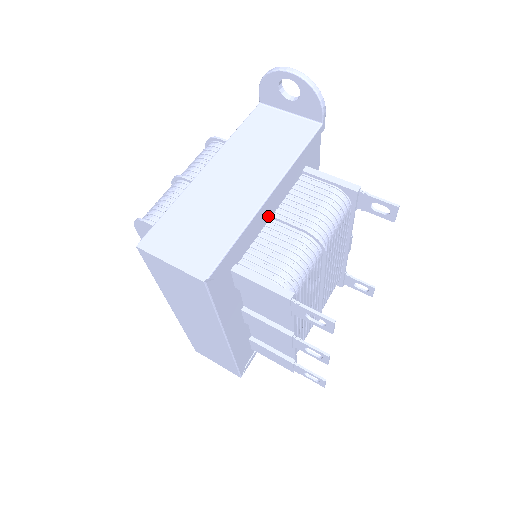
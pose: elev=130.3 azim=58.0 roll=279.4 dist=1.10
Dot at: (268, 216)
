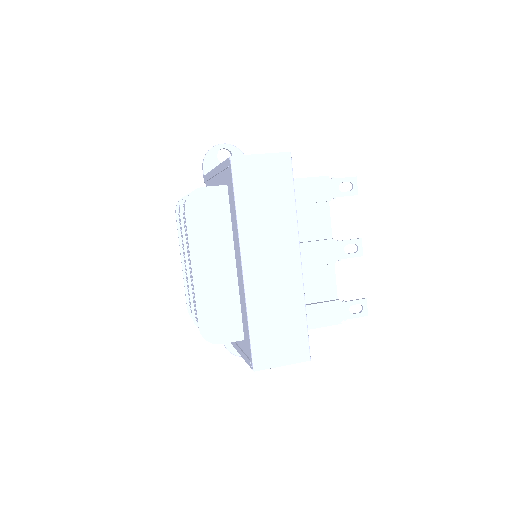
Dot at: occluded
